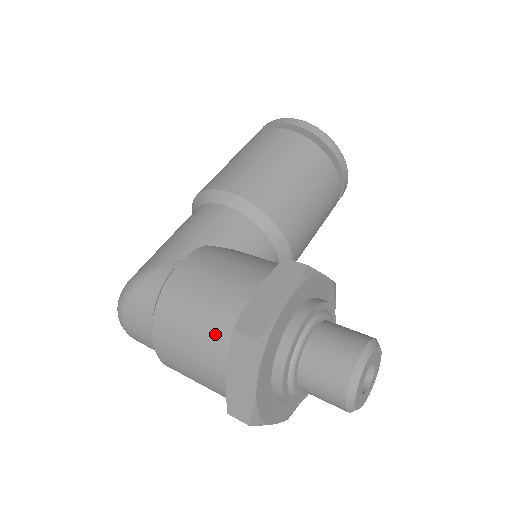
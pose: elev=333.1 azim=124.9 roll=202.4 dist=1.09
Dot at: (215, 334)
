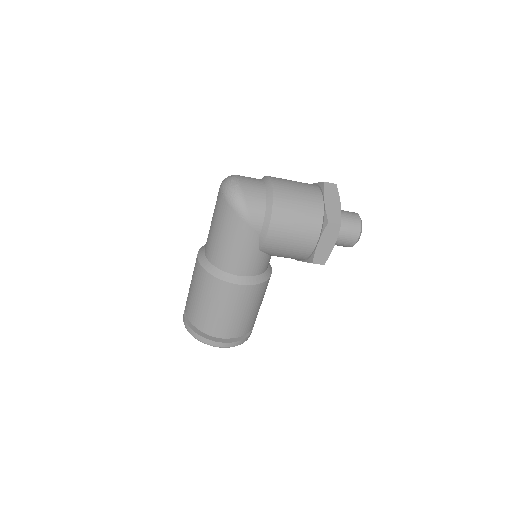
Dot at: occluded
